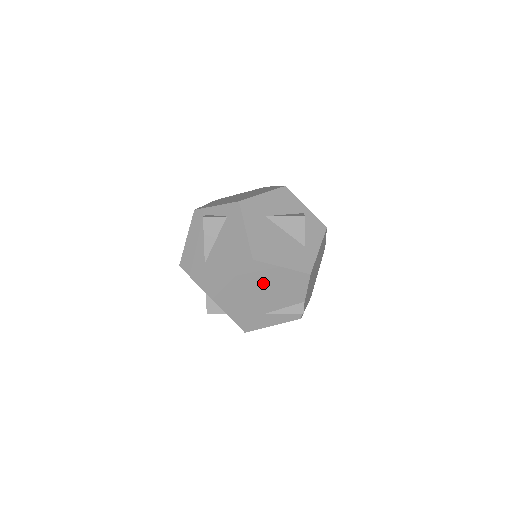
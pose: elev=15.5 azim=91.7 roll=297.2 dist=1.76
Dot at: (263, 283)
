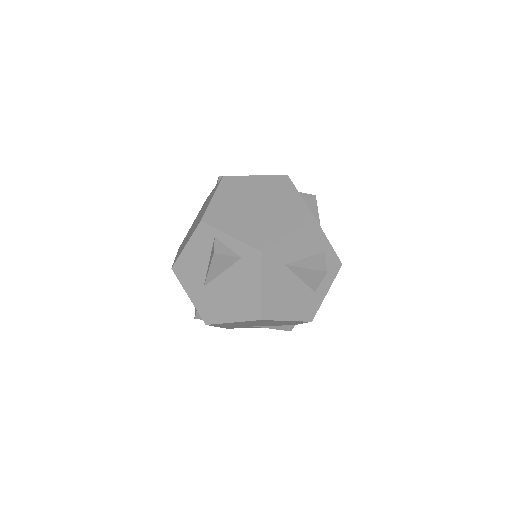
Dot at: occluded
